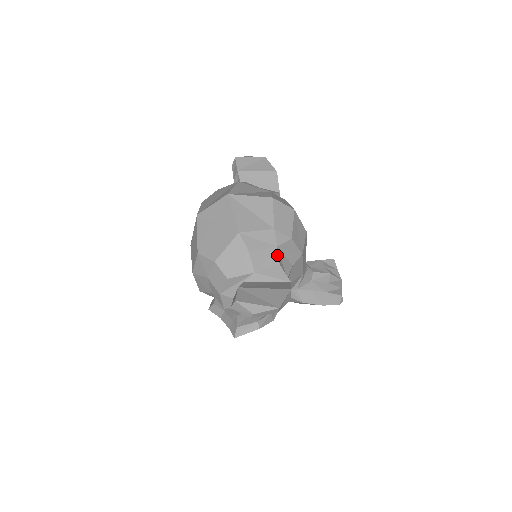
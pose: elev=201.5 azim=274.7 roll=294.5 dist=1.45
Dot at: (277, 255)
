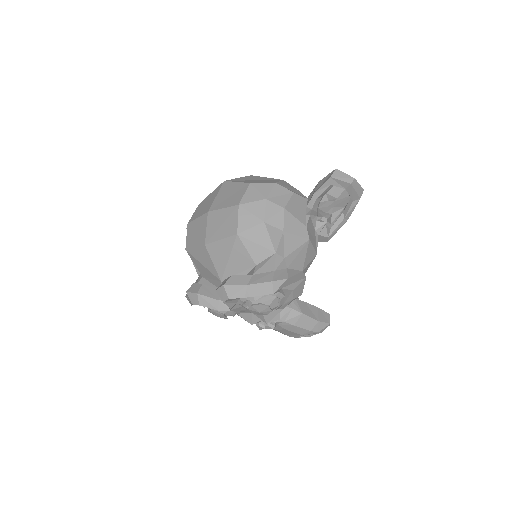
Dot at: occluded
